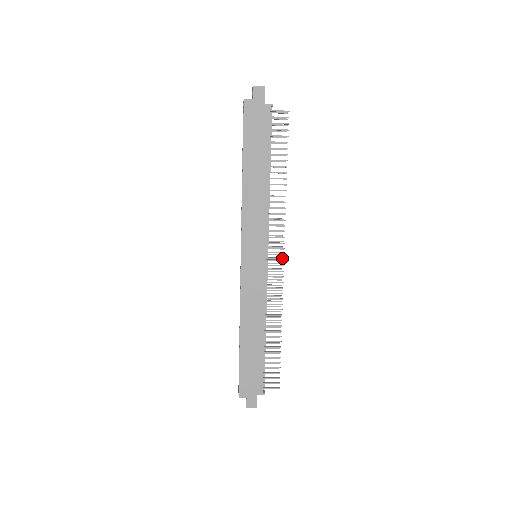
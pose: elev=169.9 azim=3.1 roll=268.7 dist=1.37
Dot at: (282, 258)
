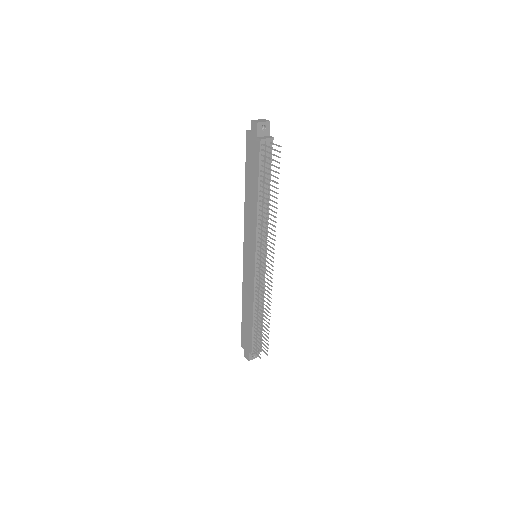
Dot at: (273, 266)
